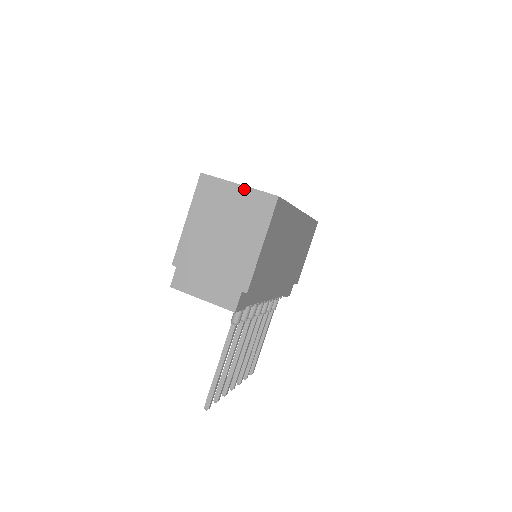
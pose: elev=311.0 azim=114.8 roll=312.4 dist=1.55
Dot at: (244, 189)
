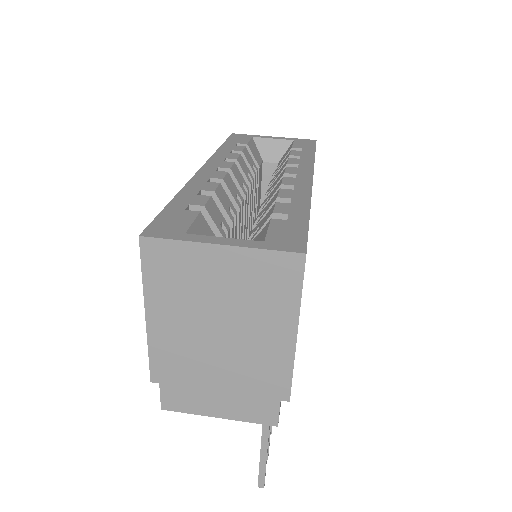
Dot at: (234, 252)
